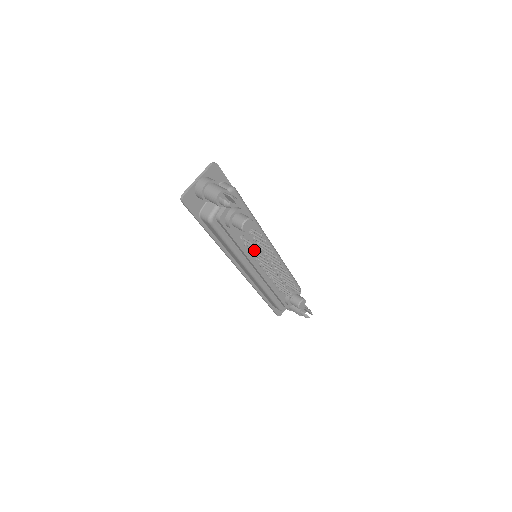
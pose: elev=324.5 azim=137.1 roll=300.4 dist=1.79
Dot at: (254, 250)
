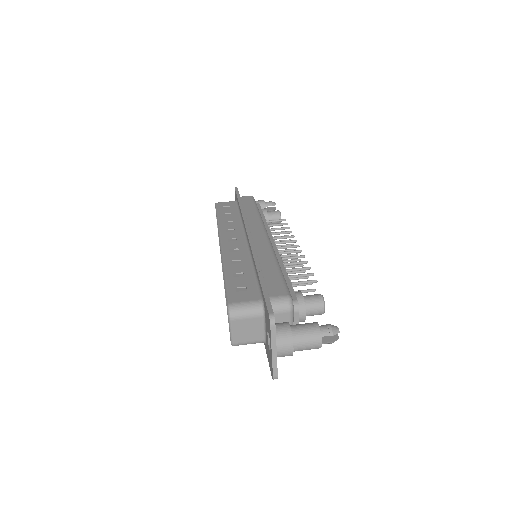
Dot at: (290, 279)
